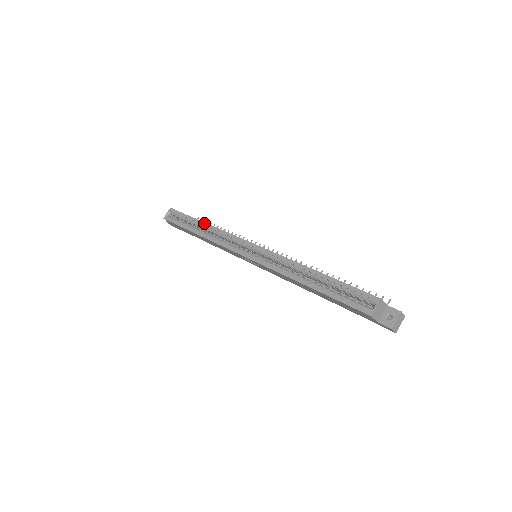
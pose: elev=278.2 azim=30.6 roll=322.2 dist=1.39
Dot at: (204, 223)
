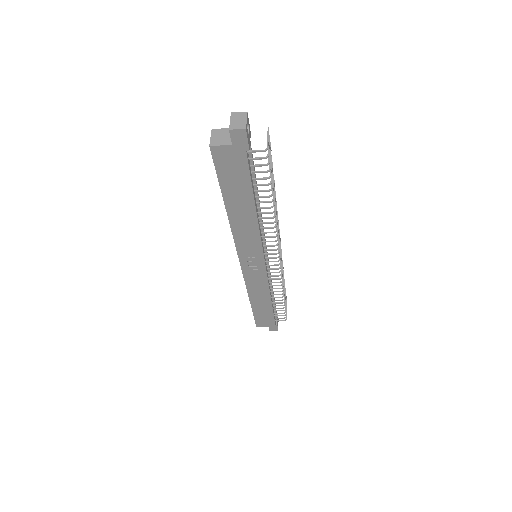
Dot at: occluded
